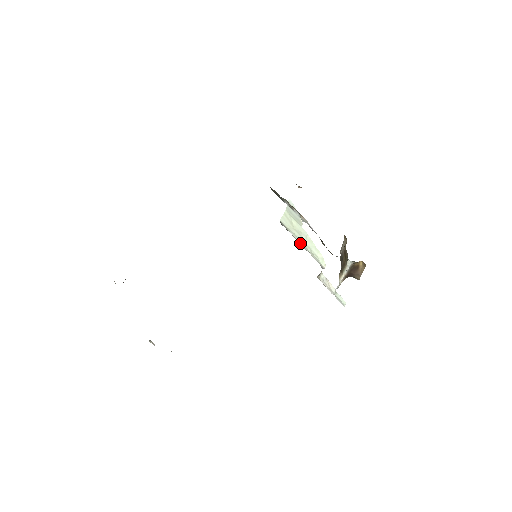
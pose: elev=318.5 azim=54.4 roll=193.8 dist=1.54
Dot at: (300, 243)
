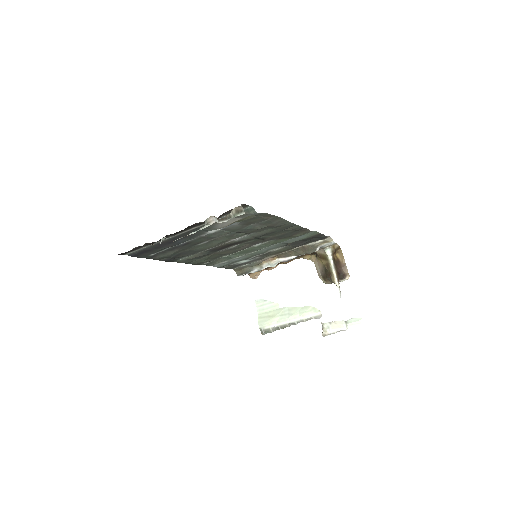
Dot at: (287, 322)
